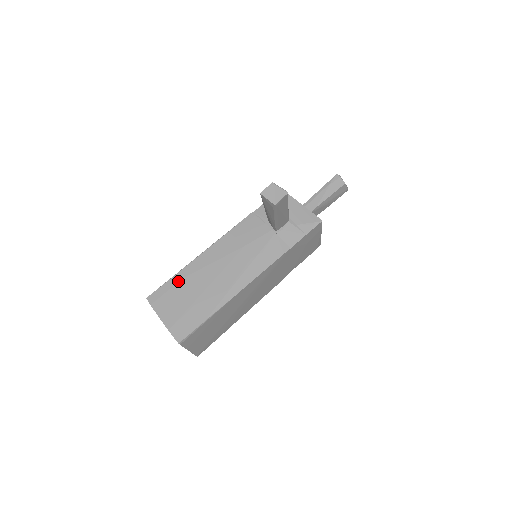
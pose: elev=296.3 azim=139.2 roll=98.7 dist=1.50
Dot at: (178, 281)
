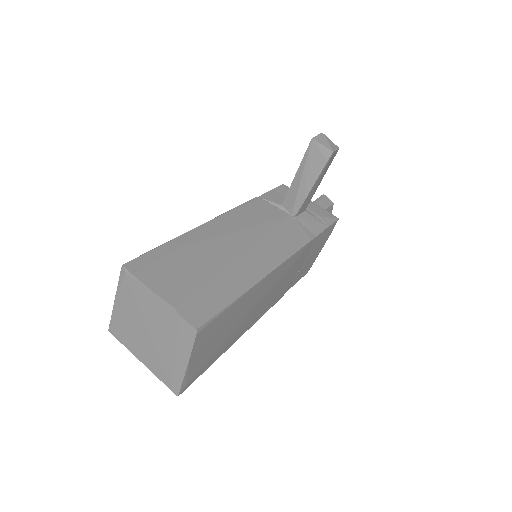
Dot at: (175, 249)
